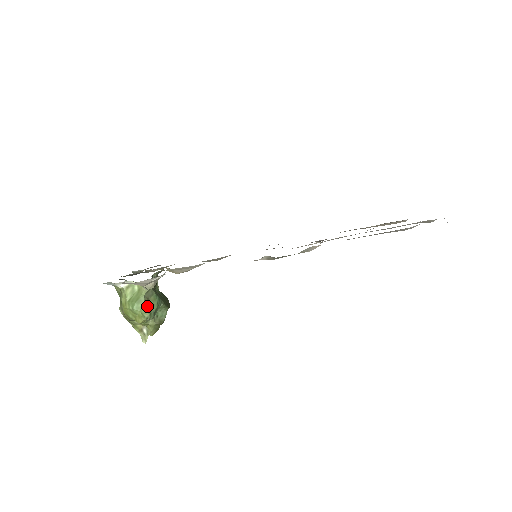
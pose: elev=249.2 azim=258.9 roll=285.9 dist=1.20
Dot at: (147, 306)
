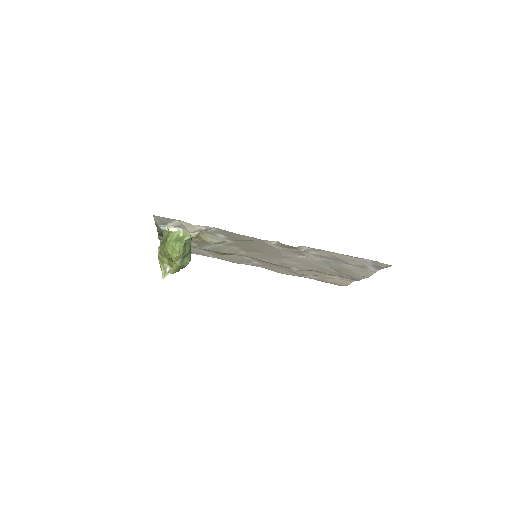
Dot at: (184, 248)
